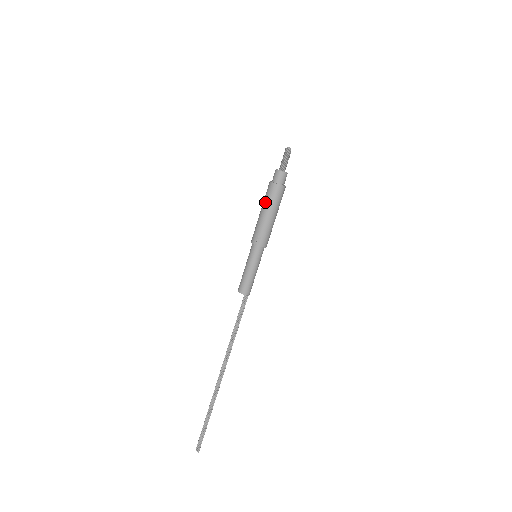
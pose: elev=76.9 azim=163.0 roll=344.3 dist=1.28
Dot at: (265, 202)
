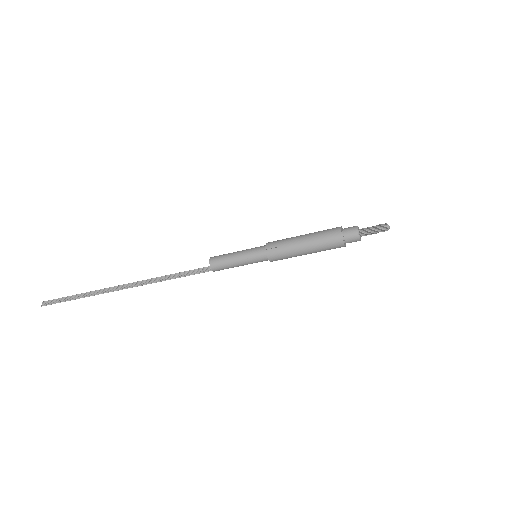
Dot at: (316, 234)
